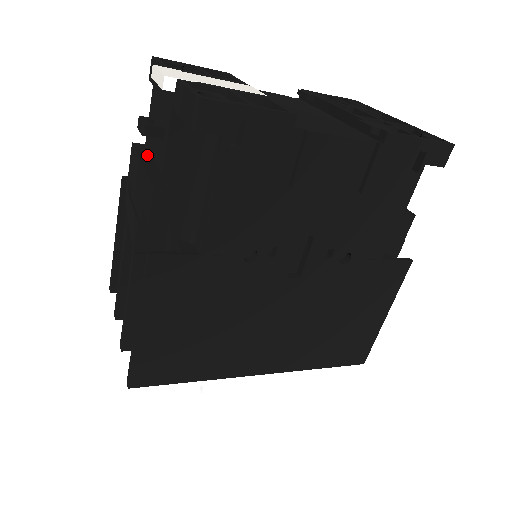
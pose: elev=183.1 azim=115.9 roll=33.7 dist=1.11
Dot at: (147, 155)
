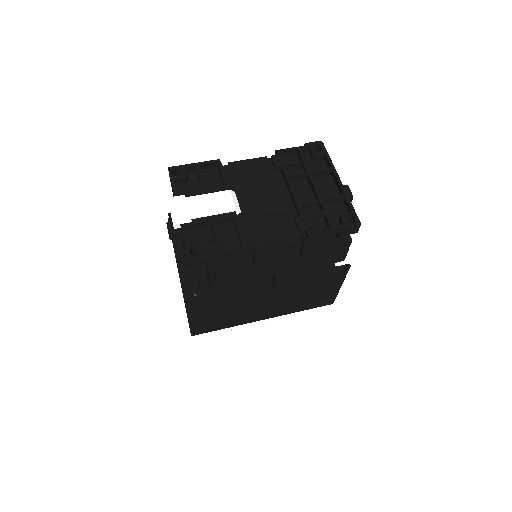
Dot at: occluded
